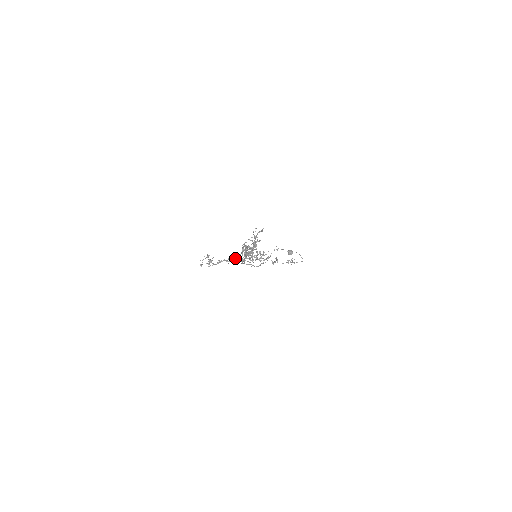
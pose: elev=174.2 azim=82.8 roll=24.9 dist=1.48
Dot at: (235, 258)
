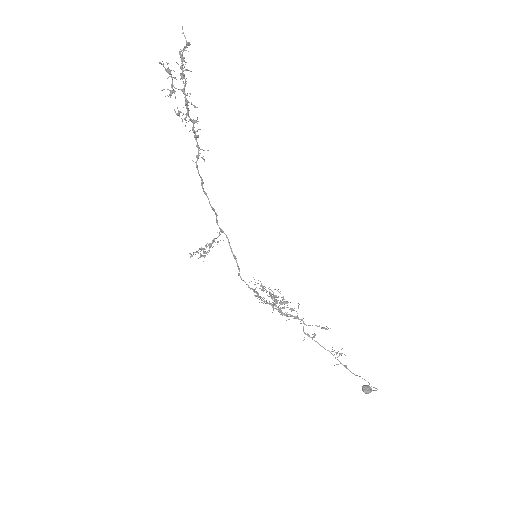
Dot at: (220, 231)
